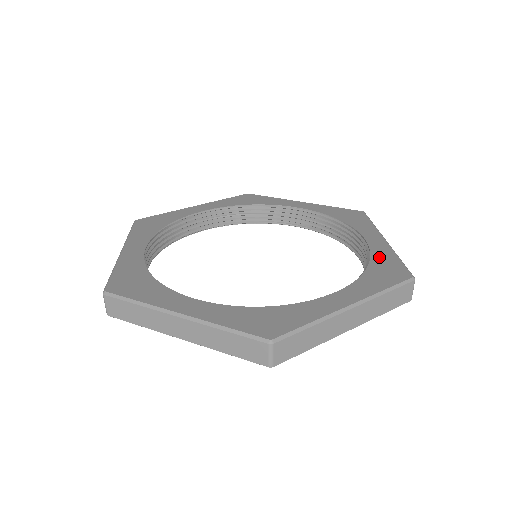
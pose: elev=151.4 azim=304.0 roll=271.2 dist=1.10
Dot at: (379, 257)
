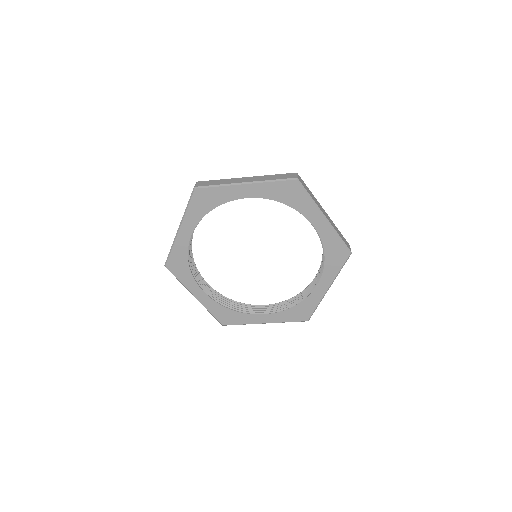
Dot at: occluded
